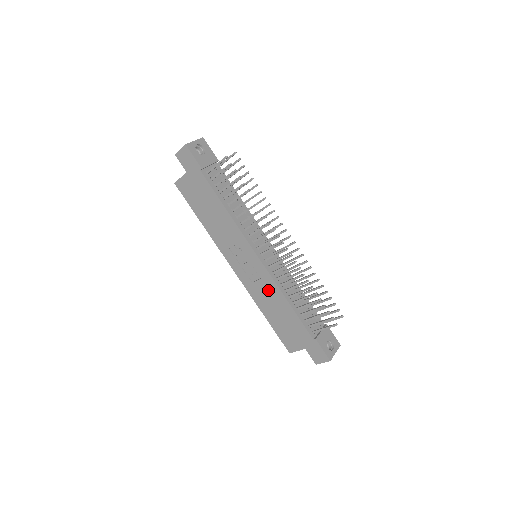
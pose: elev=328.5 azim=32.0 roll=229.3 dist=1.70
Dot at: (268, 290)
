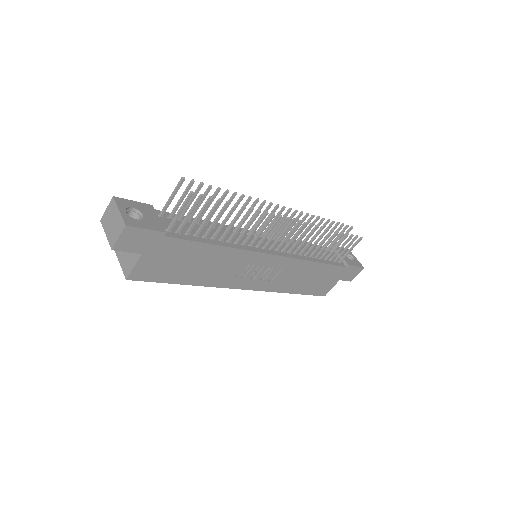
Dot at: (292, 271)
